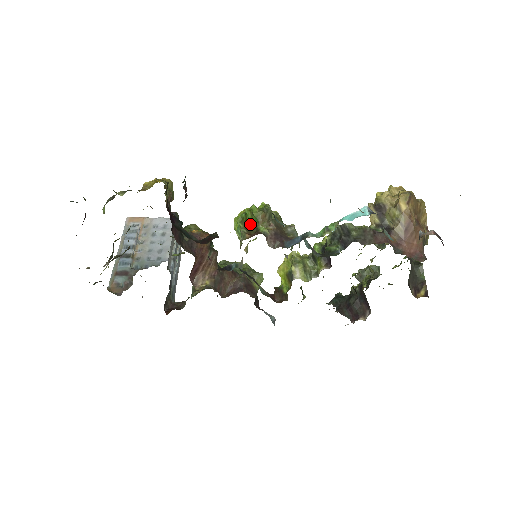
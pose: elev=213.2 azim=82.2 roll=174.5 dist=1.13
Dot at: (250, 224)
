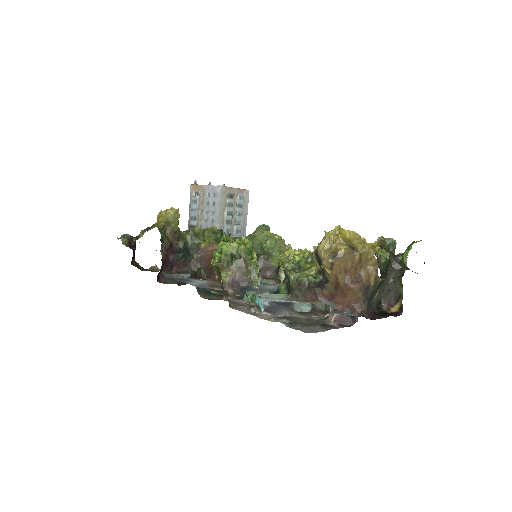
Dot at: occluded
